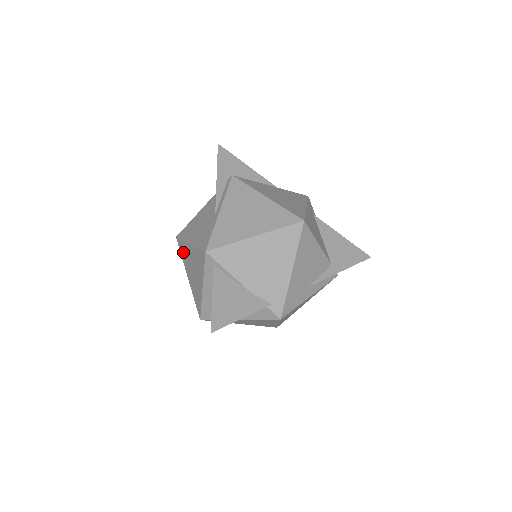
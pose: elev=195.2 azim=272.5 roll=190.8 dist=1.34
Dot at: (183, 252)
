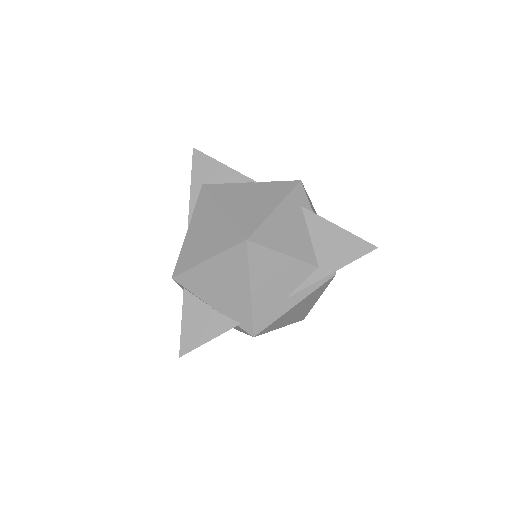
Dot at: occluded
